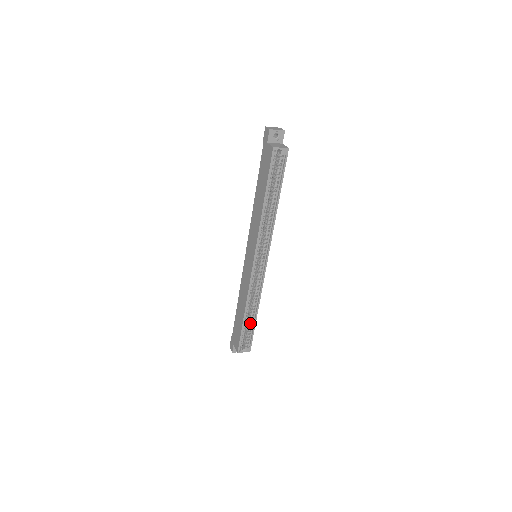
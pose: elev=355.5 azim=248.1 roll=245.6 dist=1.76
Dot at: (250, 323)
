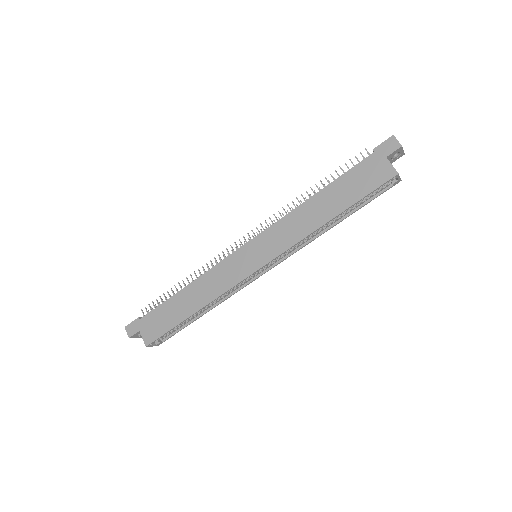
Dot at: (187, 320)
